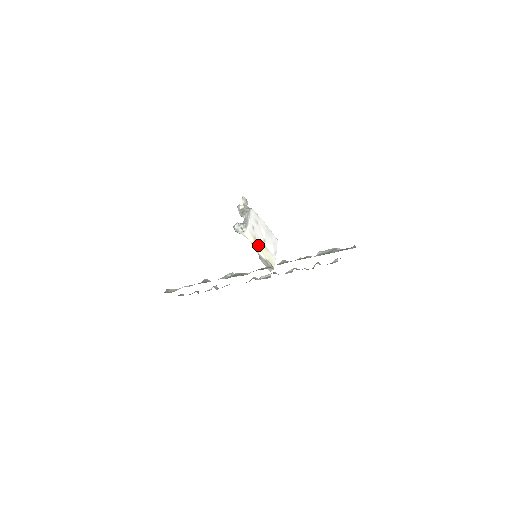
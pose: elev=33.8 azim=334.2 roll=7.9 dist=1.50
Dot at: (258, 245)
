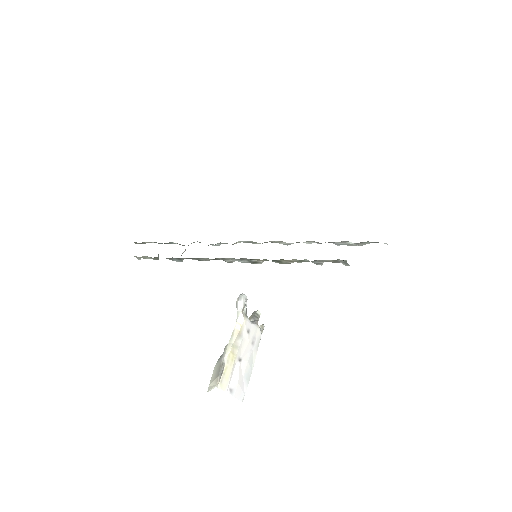
Dot at: (235, 343)
